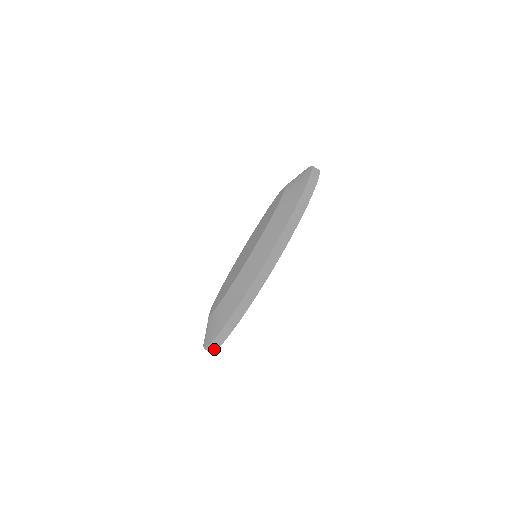
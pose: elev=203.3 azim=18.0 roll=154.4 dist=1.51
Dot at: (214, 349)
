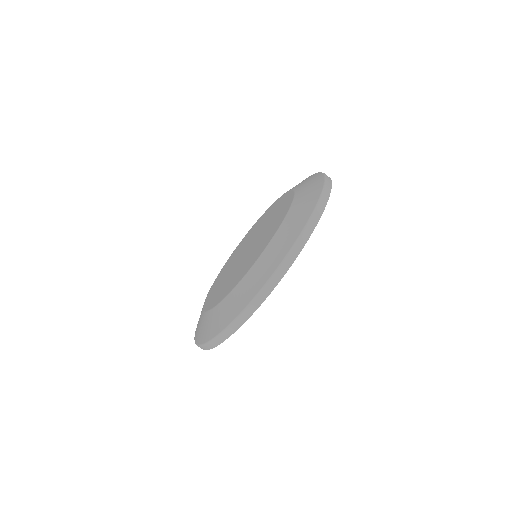
Dot at: (224, 338)
